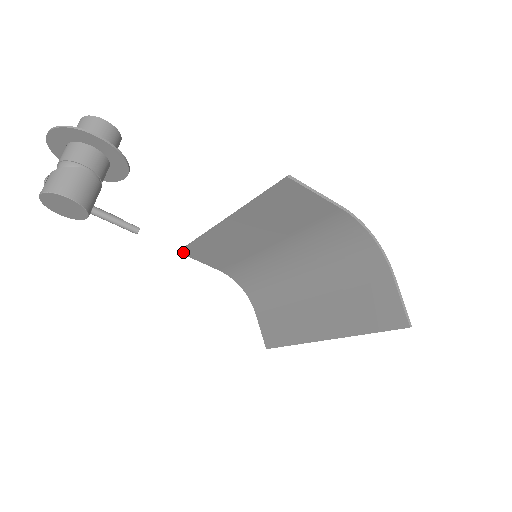
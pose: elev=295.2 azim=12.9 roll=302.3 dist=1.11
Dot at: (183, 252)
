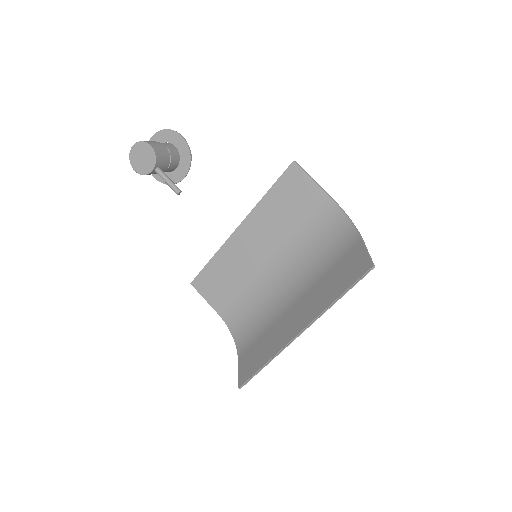
Dot at: (194, 283)
